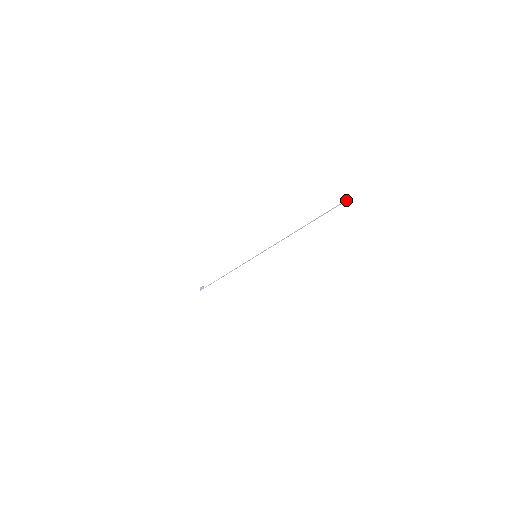
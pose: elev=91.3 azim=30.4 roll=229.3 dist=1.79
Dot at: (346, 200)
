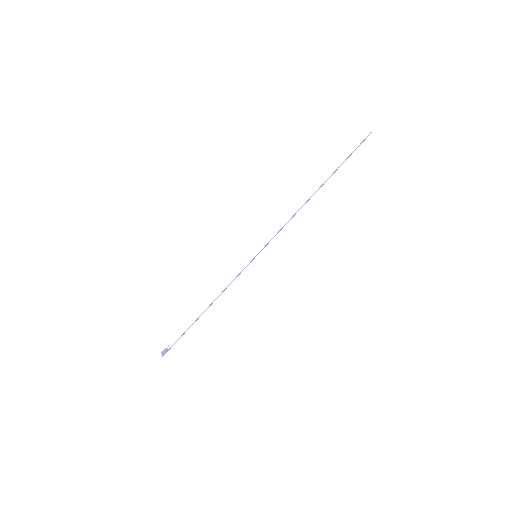
Dot at: occluded
